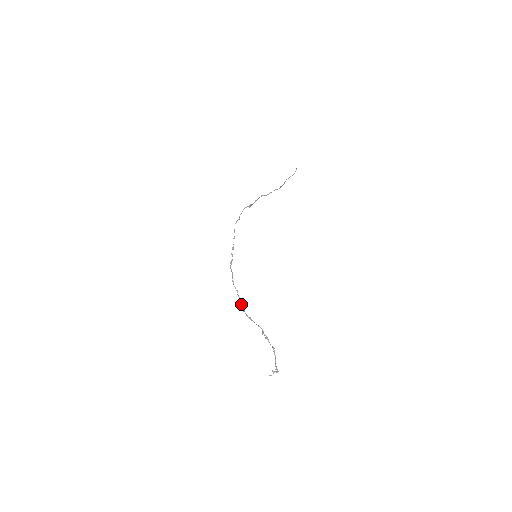
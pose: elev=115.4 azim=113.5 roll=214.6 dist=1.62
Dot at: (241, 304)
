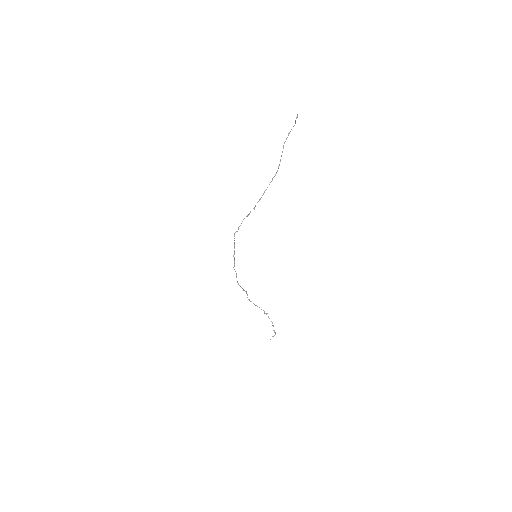
Dot at: occluded
